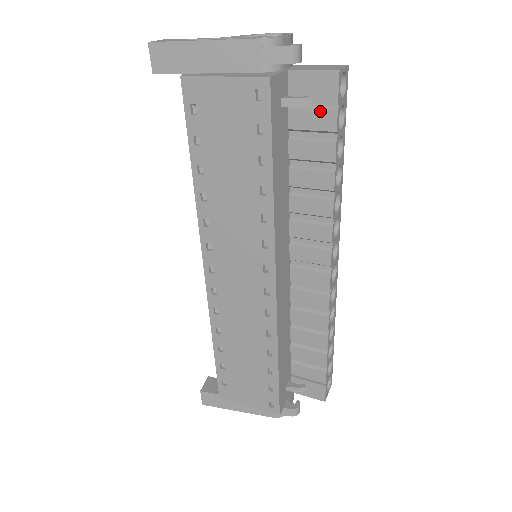
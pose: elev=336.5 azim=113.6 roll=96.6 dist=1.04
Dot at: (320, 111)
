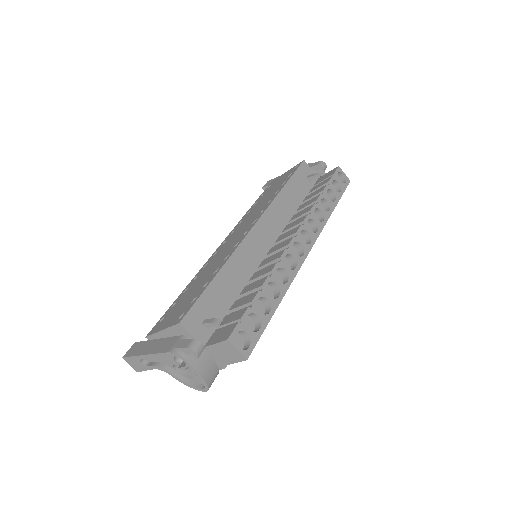
Dot at: (325, 180)
